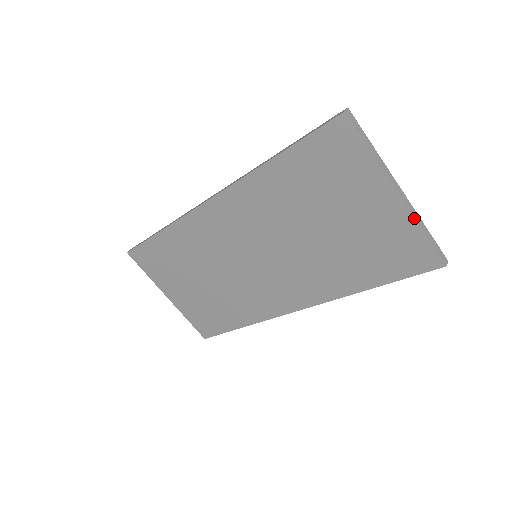
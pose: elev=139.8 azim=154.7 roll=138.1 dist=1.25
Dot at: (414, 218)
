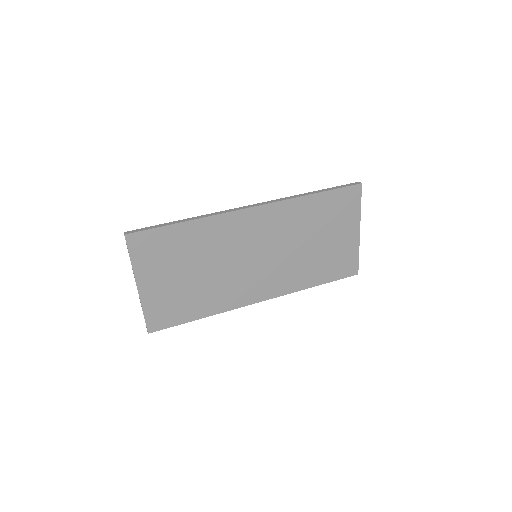
Dot at: occluded
